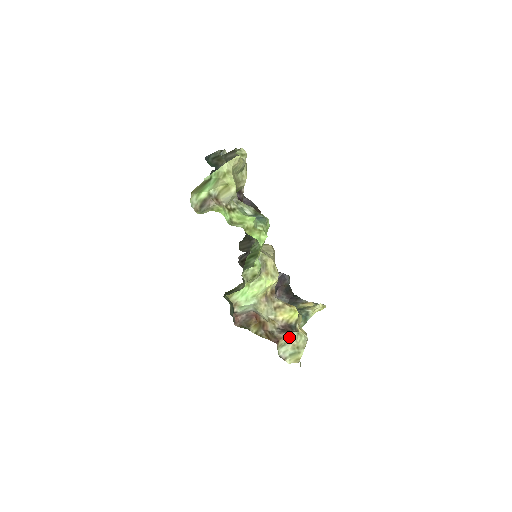
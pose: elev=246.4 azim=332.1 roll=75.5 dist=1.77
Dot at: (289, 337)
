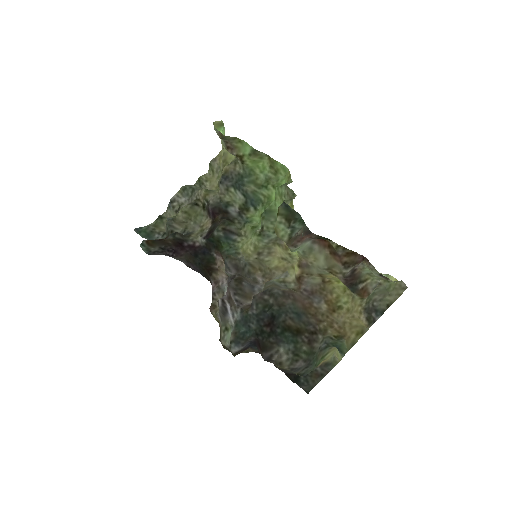
Dot at: (365, 268)
